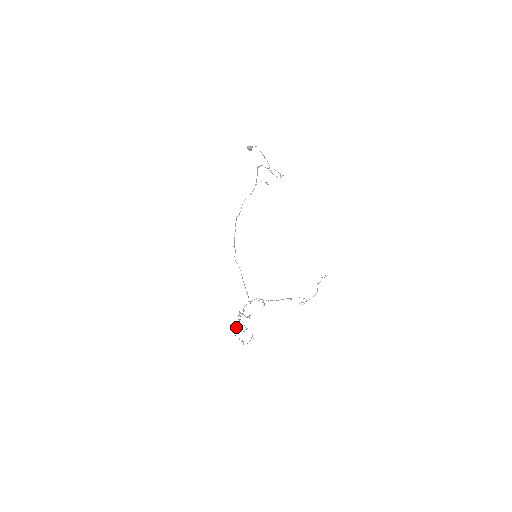
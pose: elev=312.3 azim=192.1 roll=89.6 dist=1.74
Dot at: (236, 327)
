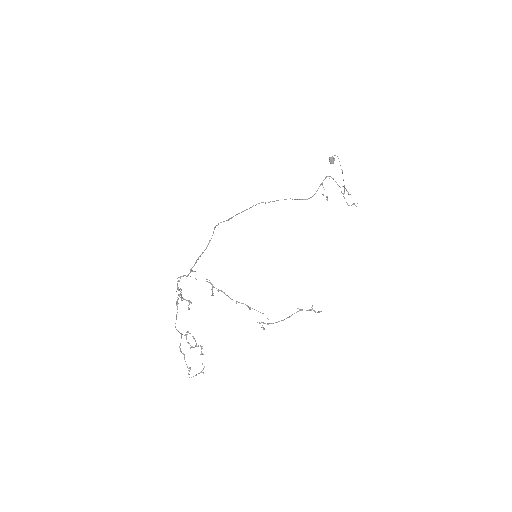
Dot at: (185, 335)
